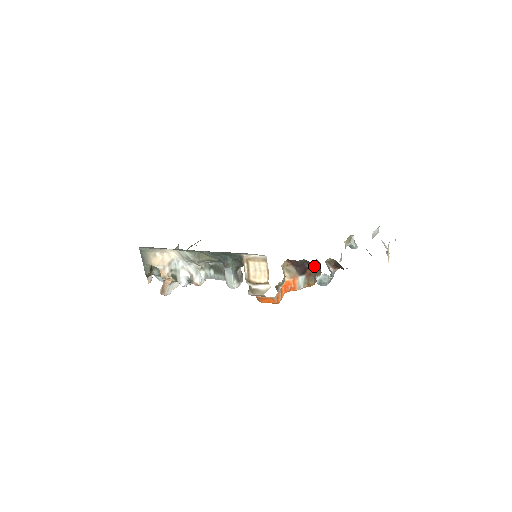
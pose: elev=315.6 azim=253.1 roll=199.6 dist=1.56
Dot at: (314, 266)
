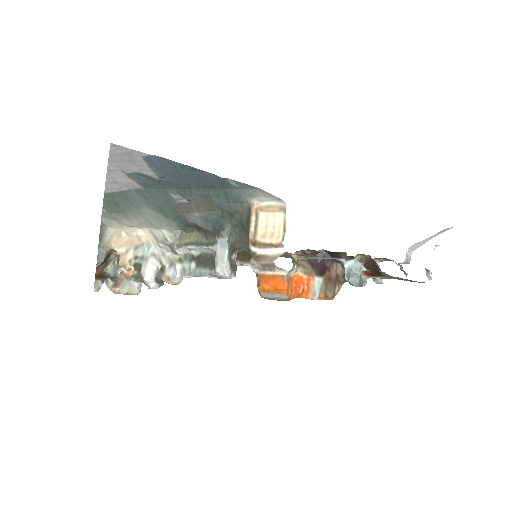
Dot at: (335, 269)
